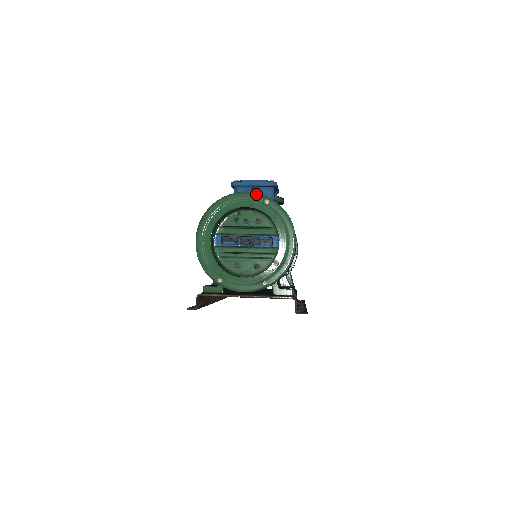
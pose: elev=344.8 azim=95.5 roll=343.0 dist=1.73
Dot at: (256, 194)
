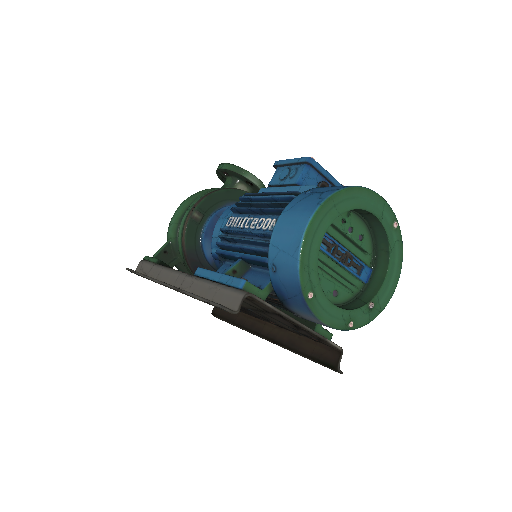
Dot at: (391, 208)
